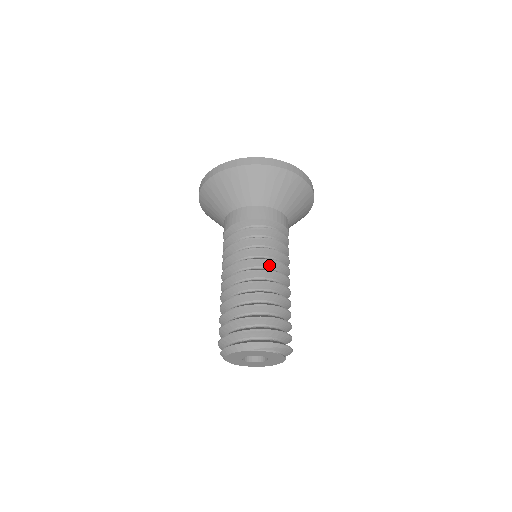
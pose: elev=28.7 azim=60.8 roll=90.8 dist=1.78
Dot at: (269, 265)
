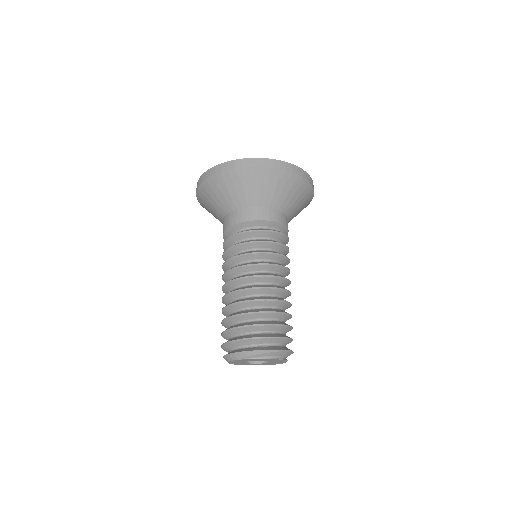
Dot at: (251, 269)
